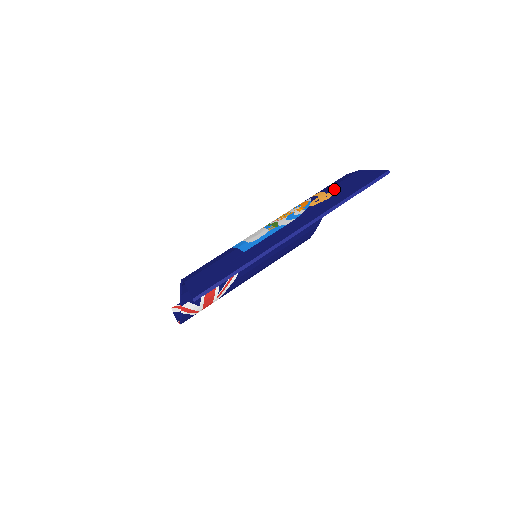
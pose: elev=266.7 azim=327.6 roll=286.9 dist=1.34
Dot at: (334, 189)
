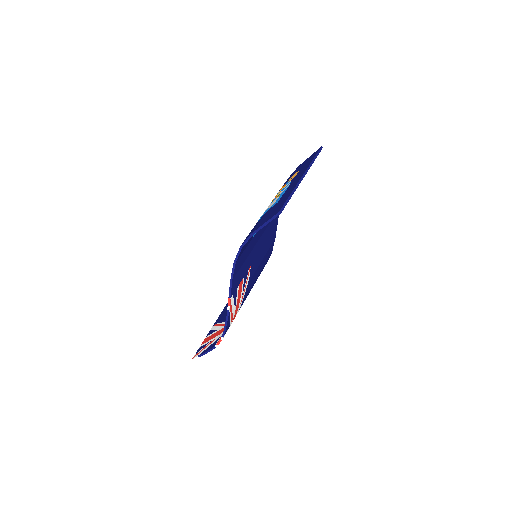
Dot at: occluded
